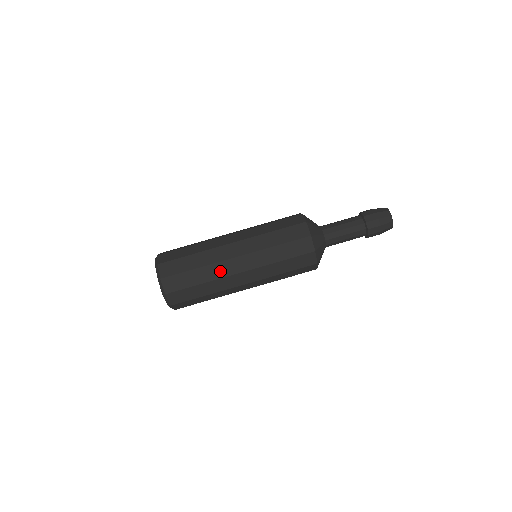
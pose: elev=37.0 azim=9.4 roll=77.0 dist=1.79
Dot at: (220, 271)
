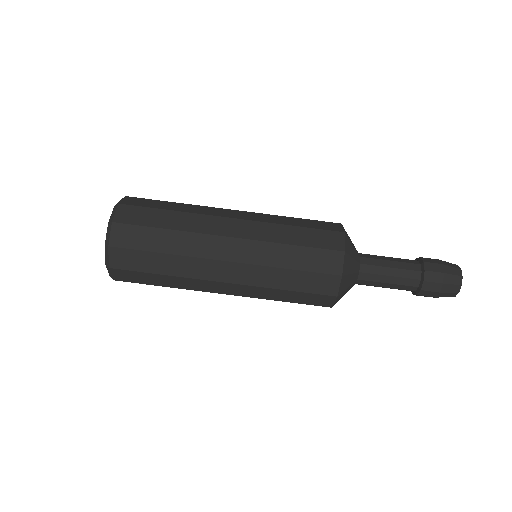
Dot at: (199, 247)
